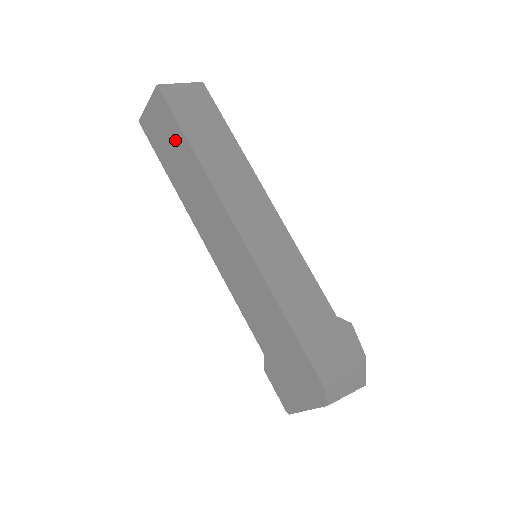
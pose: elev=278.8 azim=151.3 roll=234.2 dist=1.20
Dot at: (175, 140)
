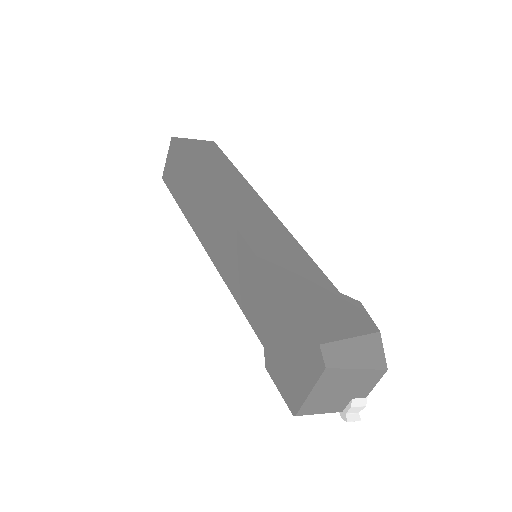
Dot at: (184, 172)
